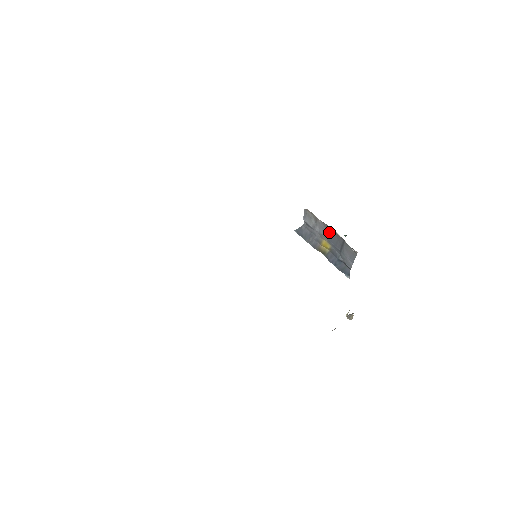
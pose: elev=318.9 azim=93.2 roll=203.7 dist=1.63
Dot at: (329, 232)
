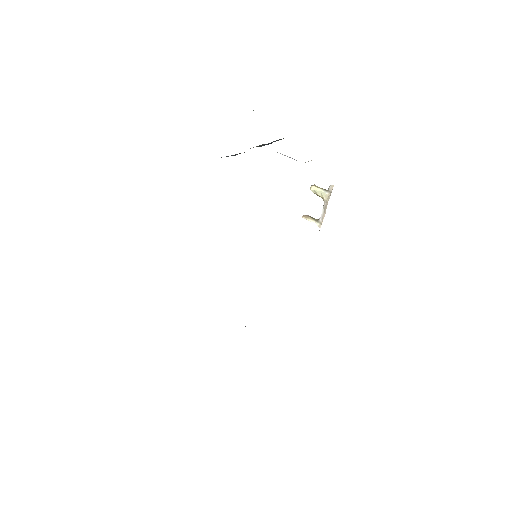
Dot at: occluded
